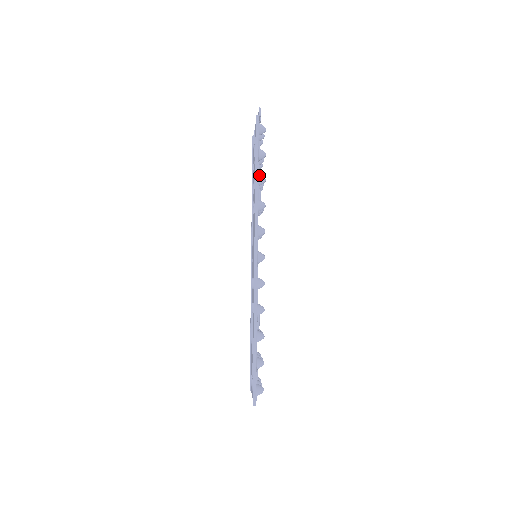
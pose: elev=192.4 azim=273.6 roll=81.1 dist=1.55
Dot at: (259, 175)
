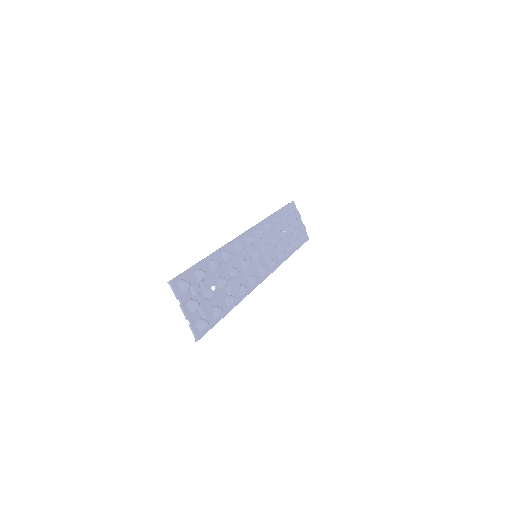
Dot at: occluded
